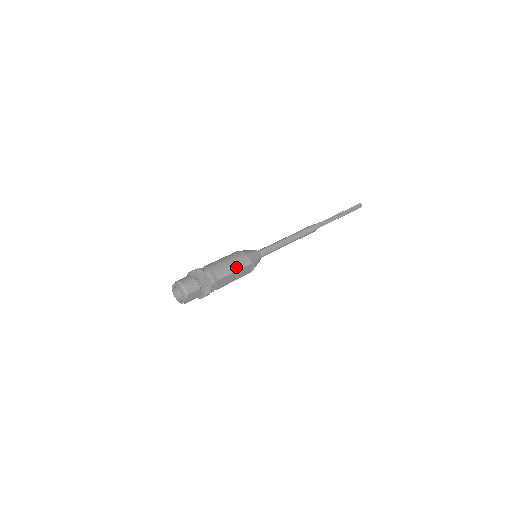
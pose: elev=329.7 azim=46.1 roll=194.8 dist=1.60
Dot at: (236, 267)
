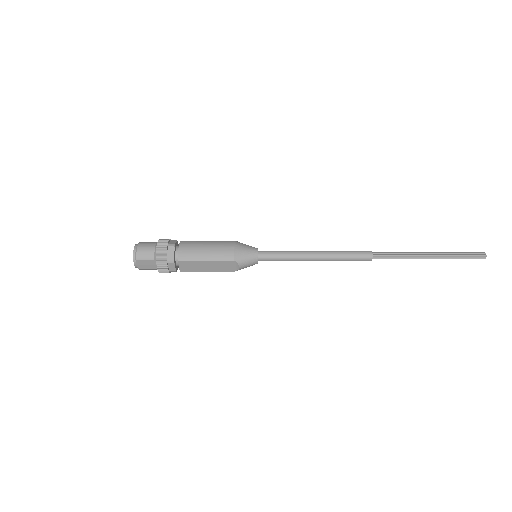
Dot at: (210, 256)
